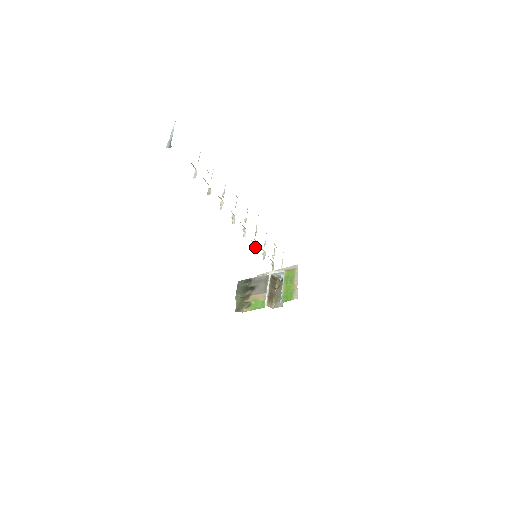
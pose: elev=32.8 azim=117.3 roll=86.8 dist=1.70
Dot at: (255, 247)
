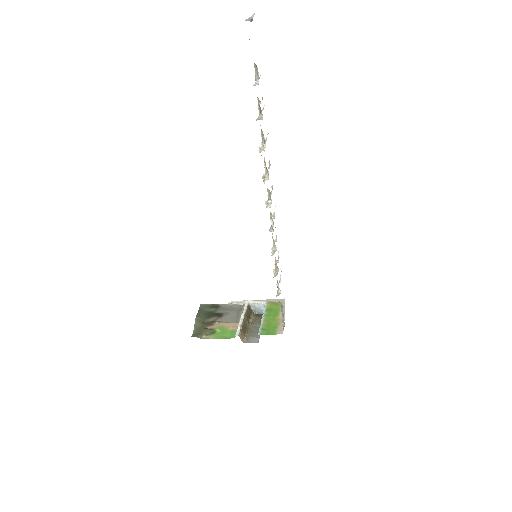
Dot at: (273, 230)
